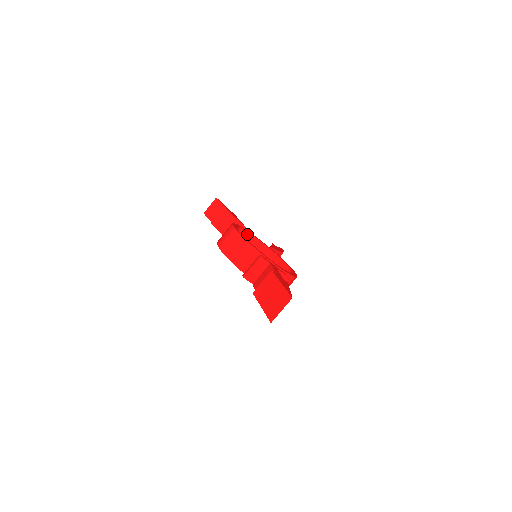
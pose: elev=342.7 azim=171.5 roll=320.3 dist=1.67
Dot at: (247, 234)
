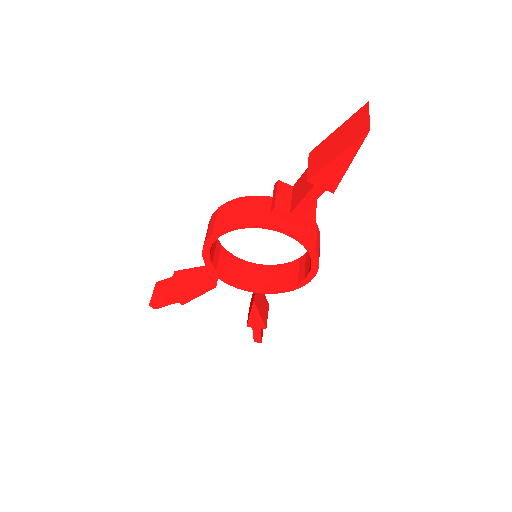
Dot at: (227, 254)
